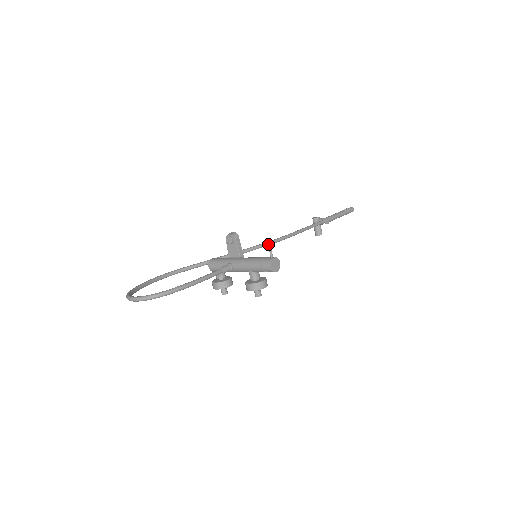
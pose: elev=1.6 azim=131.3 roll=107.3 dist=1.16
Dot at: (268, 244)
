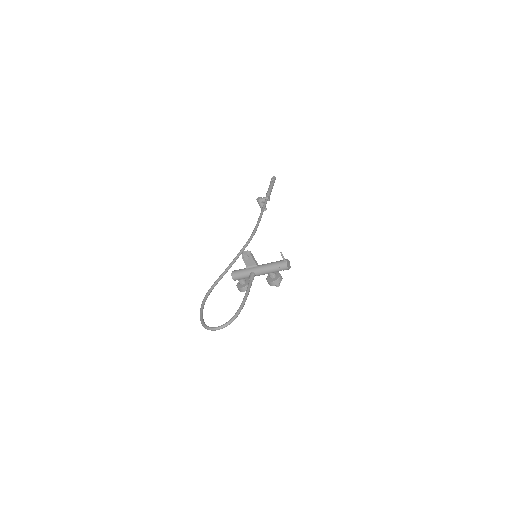
Dot at: (281, 254)
